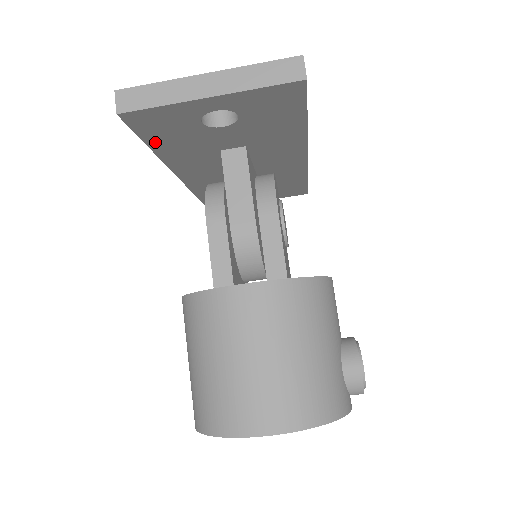
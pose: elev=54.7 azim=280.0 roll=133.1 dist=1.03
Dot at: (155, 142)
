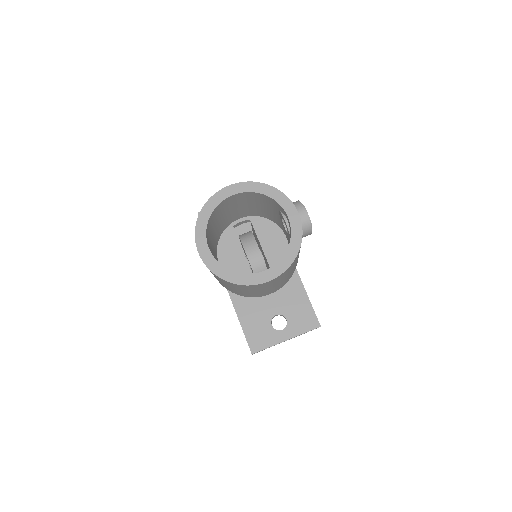
Dot at: occluded
